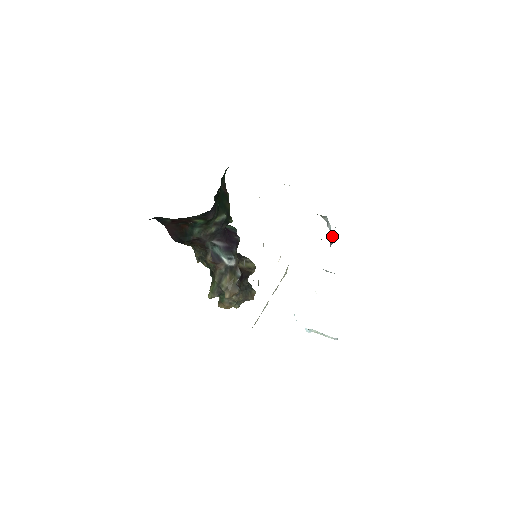
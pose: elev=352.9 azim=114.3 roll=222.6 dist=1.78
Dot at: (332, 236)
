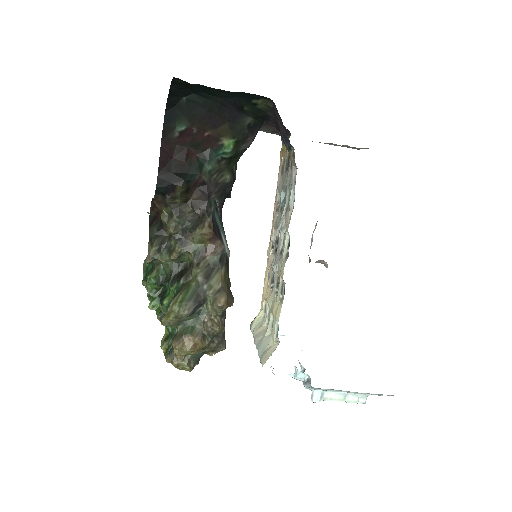
Dot at: occluded
